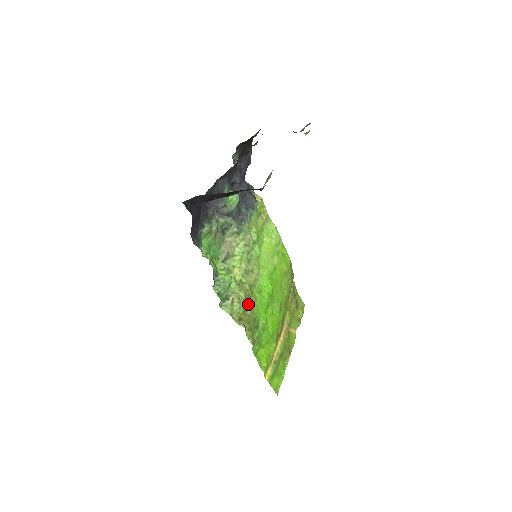
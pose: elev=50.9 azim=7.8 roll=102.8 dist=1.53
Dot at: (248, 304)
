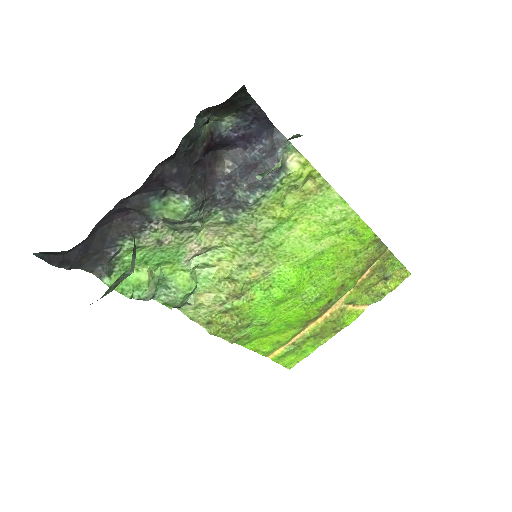
Dot at: (231, 306)
